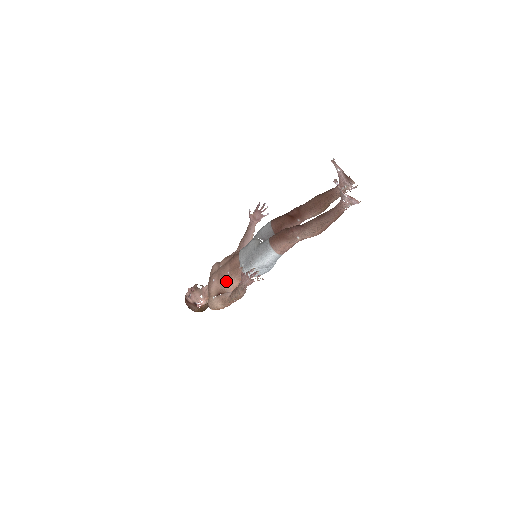
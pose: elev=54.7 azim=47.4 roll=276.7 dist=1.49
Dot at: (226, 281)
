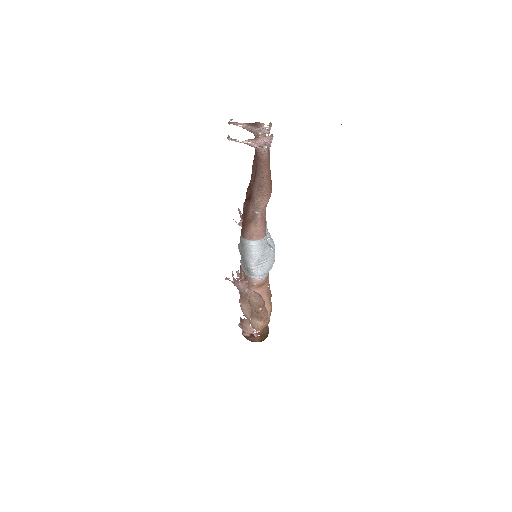
Dot at: occluded
